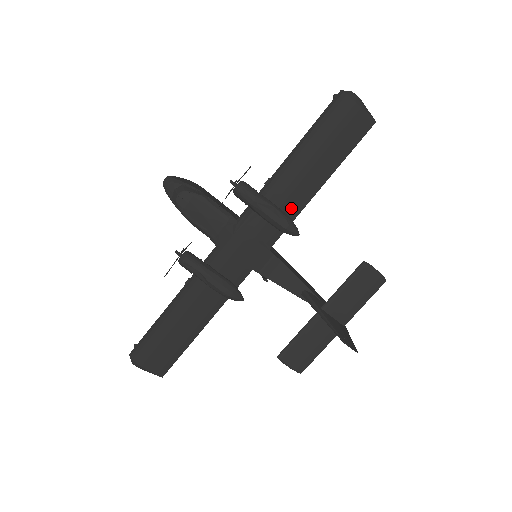
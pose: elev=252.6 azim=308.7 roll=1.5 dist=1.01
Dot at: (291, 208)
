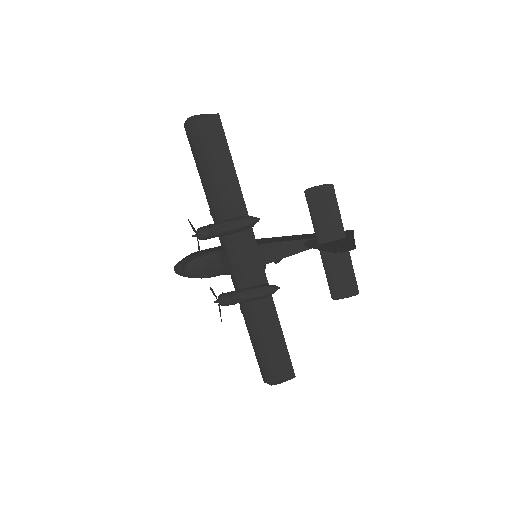
Dot at: (238, 211)
